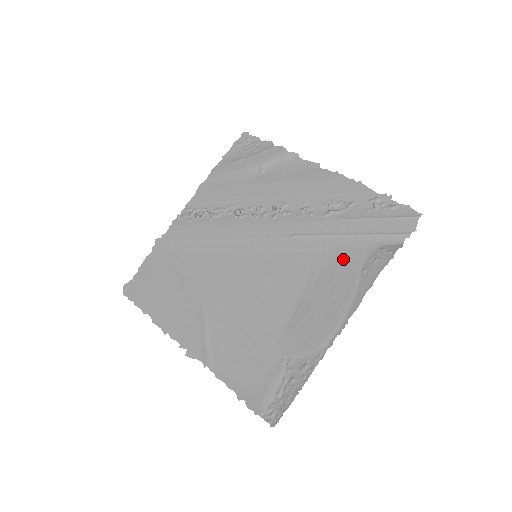
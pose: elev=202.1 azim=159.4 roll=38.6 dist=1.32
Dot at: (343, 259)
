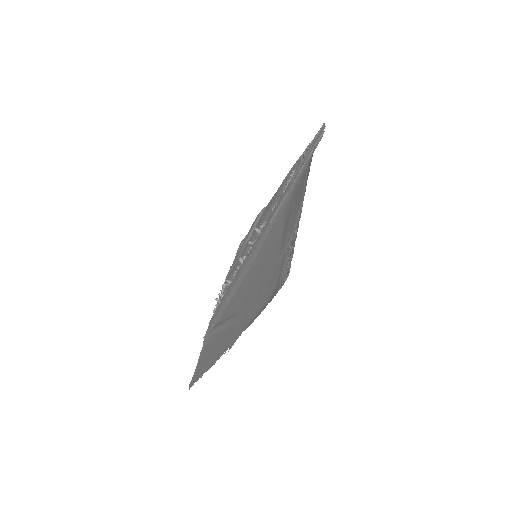
Dot at: (298, 184)
